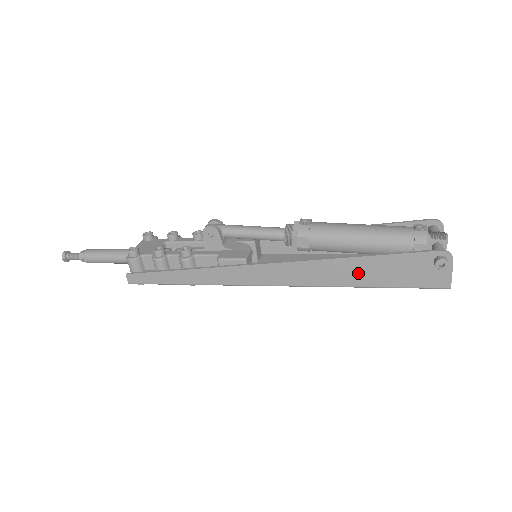
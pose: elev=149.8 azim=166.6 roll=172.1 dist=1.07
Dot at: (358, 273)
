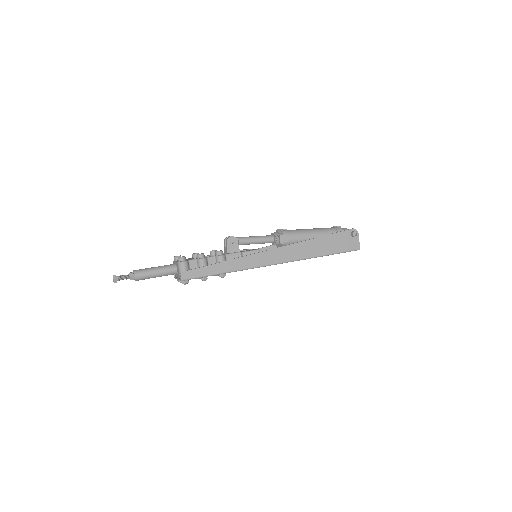
Dot at: (319, 247)
